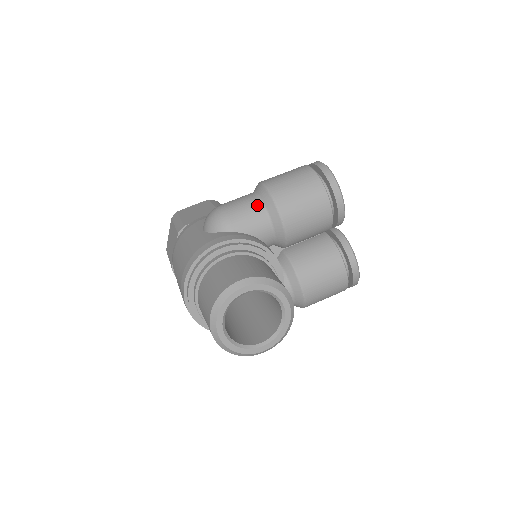
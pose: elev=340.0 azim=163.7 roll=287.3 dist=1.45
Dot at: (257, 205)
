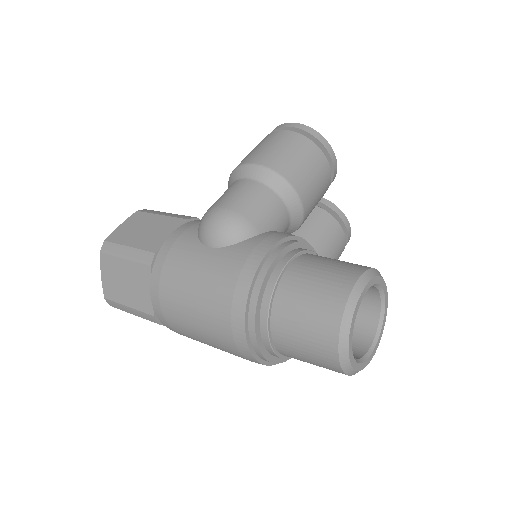
Dot at: (266, 192)
